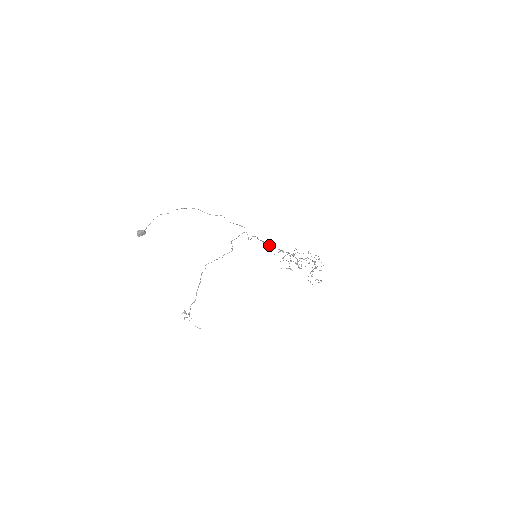
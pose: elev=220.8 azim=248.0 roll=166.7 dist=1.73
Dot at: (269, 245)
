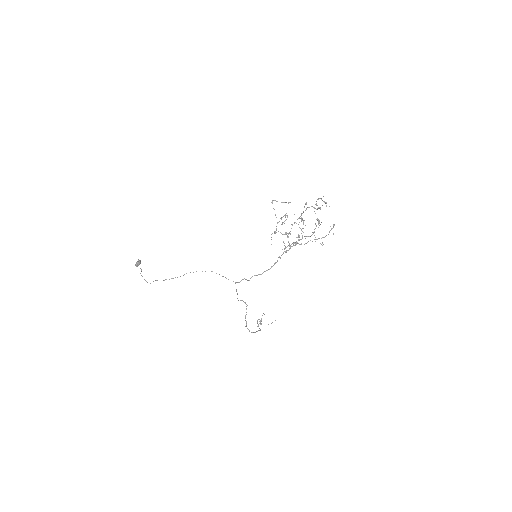
Dot at: occluded
